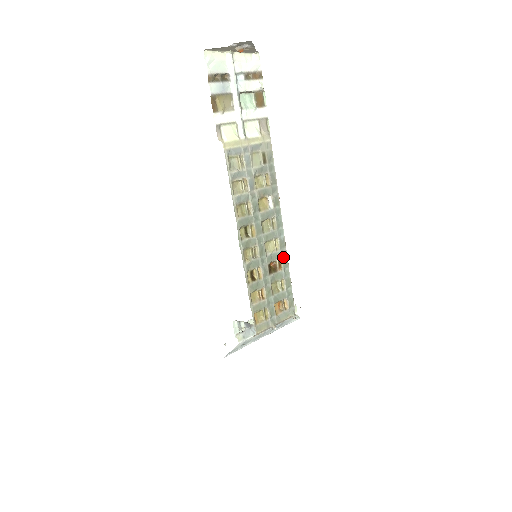
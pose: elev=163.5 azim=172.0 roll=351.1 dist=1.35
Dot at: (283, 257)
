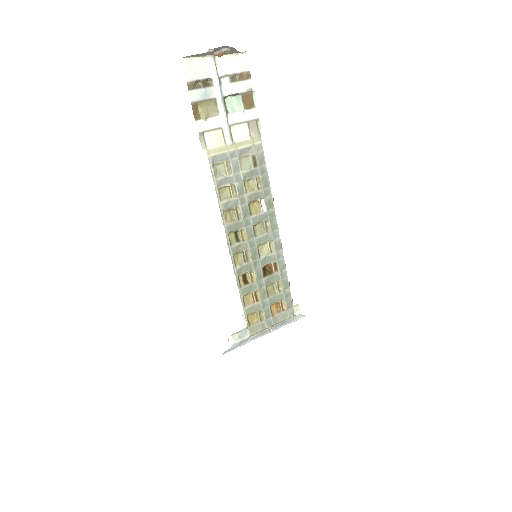
Dot at: (279, 259)
